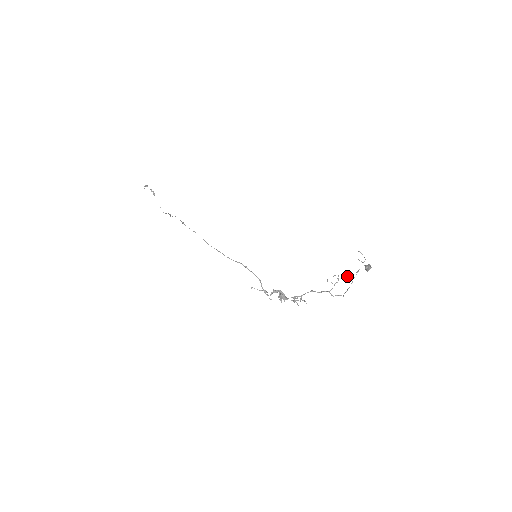
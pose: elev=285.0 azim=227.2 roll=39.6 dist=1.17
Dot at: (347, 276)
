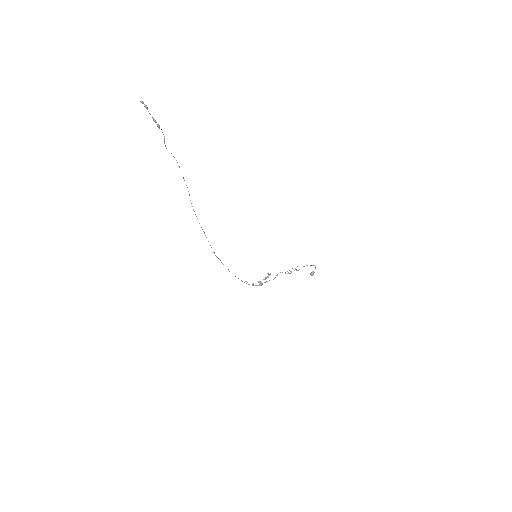
Dot at: occluded
